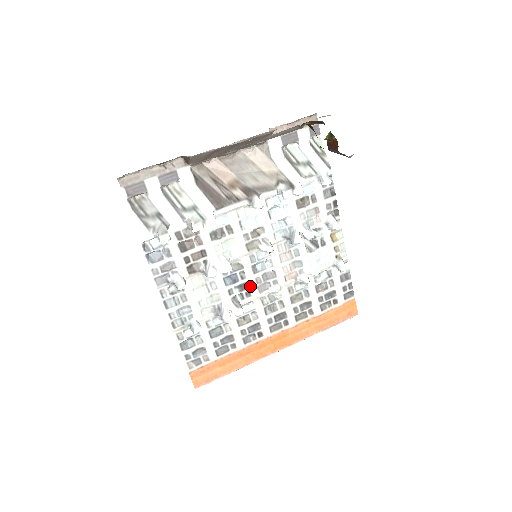
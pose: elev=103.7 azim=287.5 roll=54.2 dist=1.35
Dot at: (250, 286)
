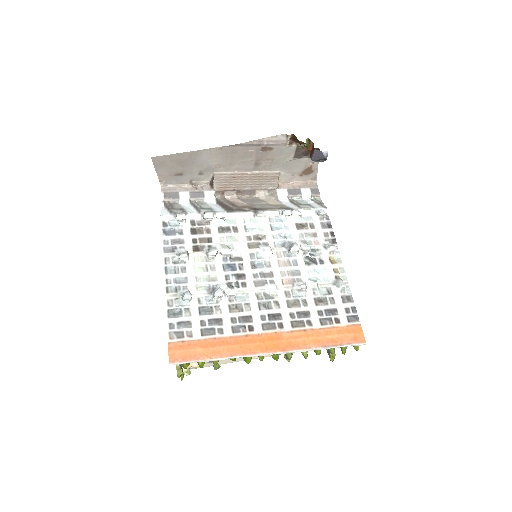
Dot at: (247, 278)
